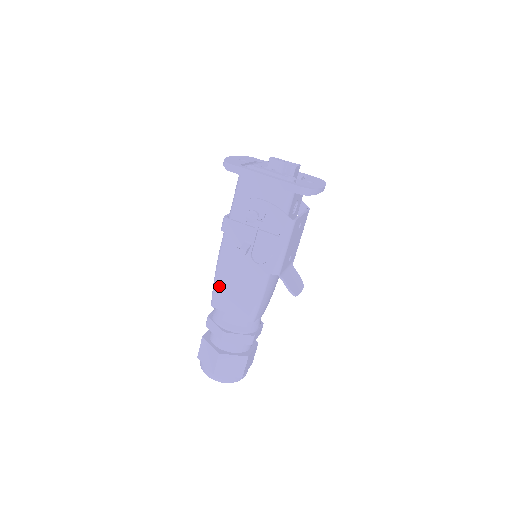
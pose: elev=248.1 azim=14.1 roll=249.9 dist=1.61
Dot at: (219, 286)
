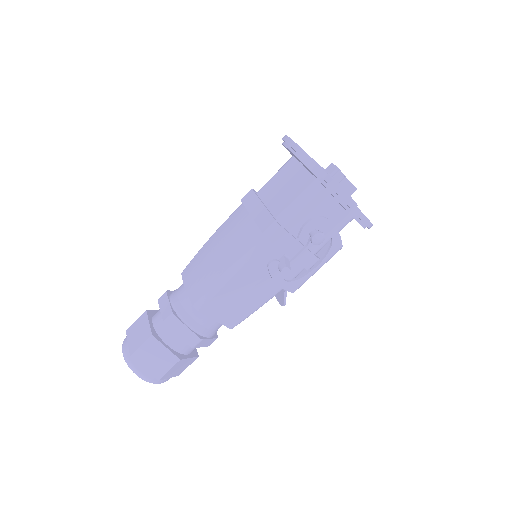
Dot at: (222, 291)
